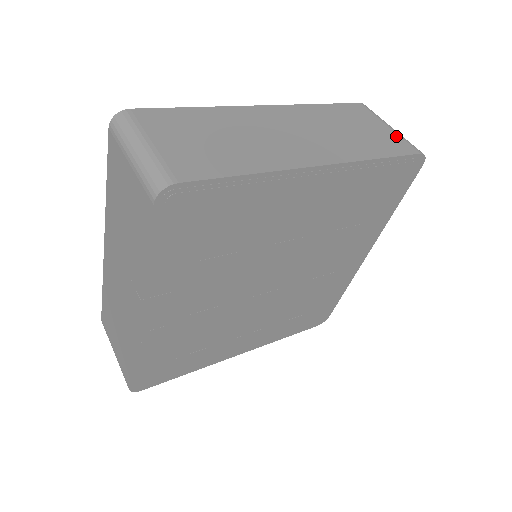
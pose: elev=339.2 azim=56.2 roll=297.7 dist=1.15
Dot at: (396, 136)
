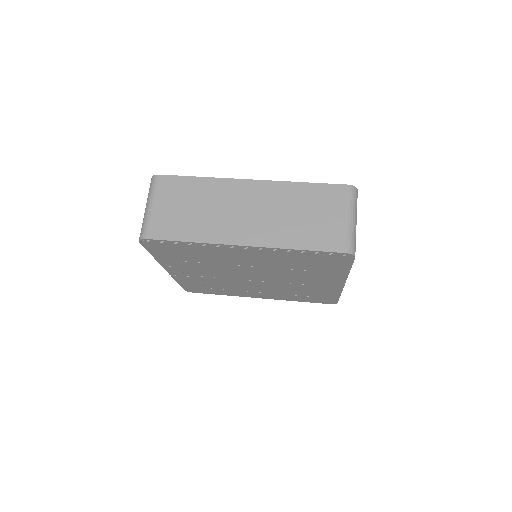
Dot at: (340, 230)
